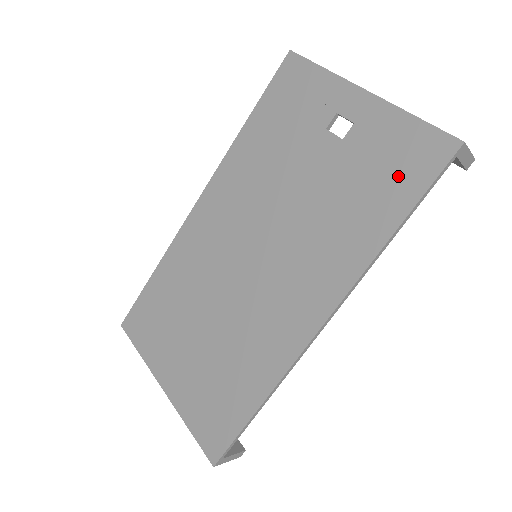
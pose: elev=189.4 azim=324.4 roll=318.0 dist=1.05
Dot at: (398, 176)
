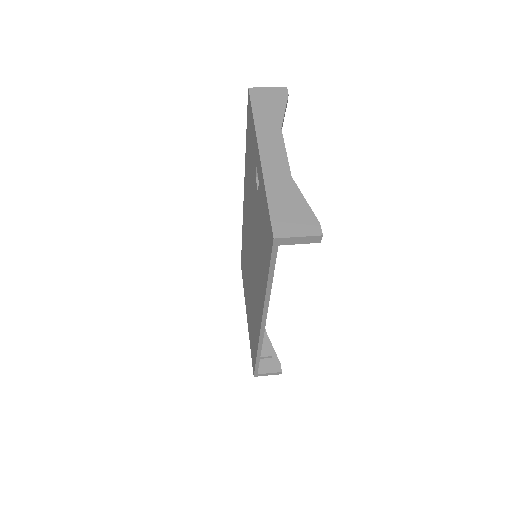
Dot at: (265, 244)
